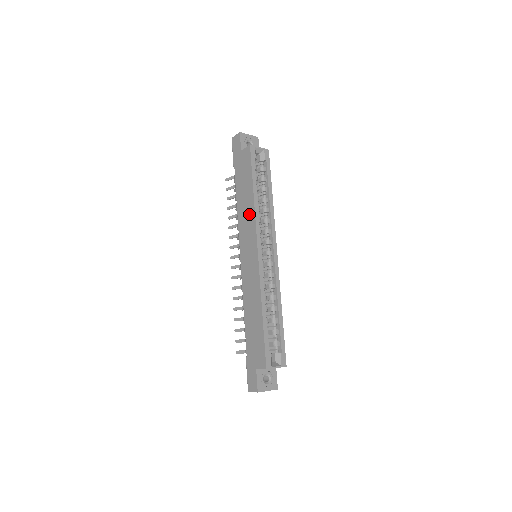
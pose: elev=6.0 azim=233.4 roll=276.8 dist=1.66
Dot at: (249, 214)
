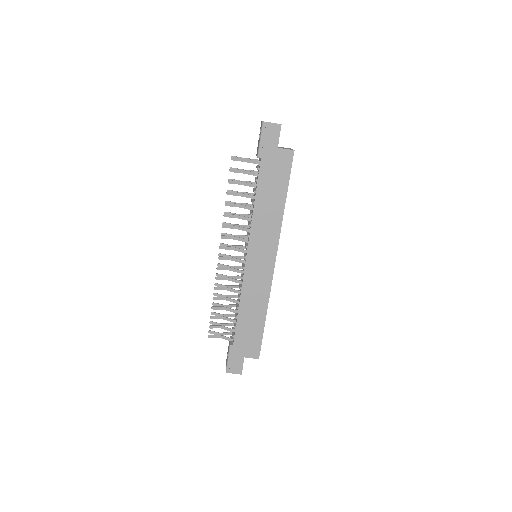
Dot at: (273, 222)
